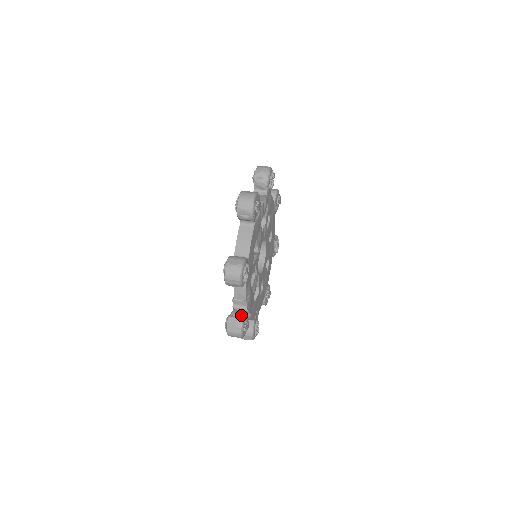
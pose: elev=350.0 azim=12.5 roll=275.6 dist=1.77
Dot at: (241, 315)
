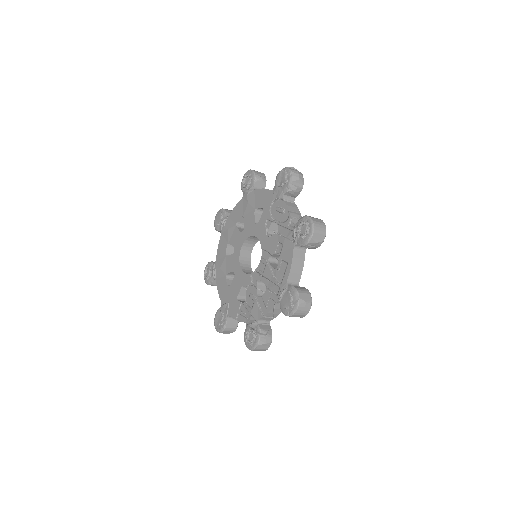
Dot at: (270, 332)
